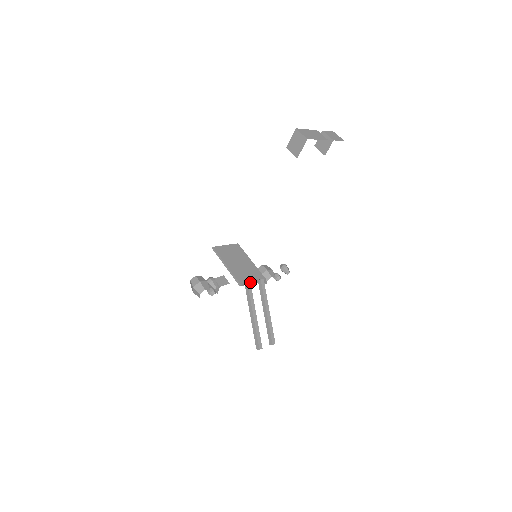
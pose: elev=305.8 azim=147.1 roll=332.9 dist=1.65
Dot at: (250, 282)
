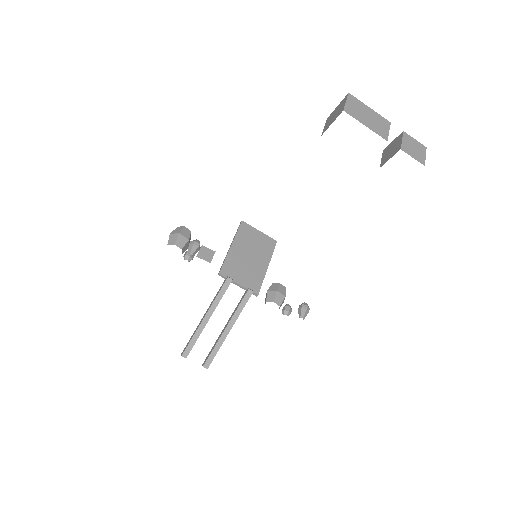
Dot at: (232, 280)
